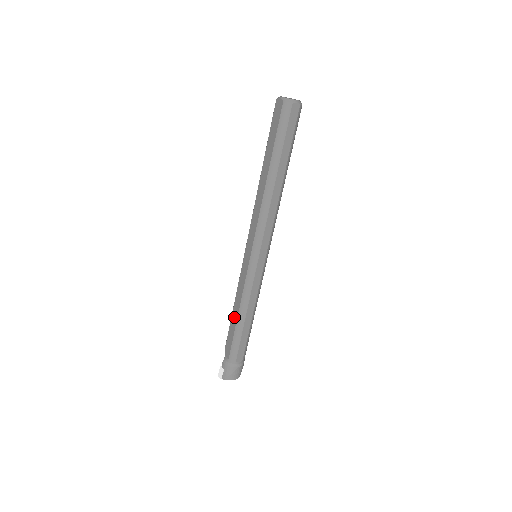
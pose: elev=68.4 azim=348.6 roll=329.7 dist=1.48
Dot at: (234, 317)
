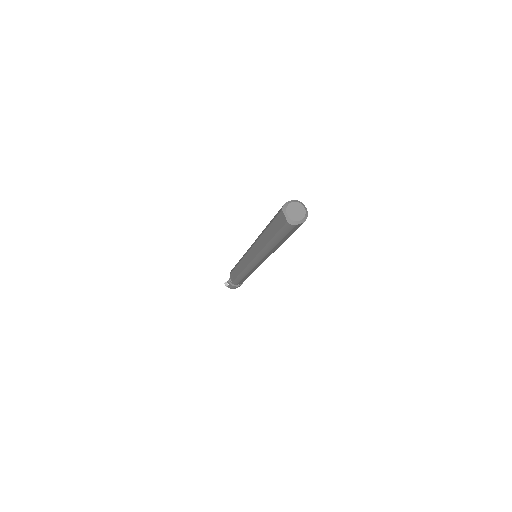
Dot at: (237, 271)
